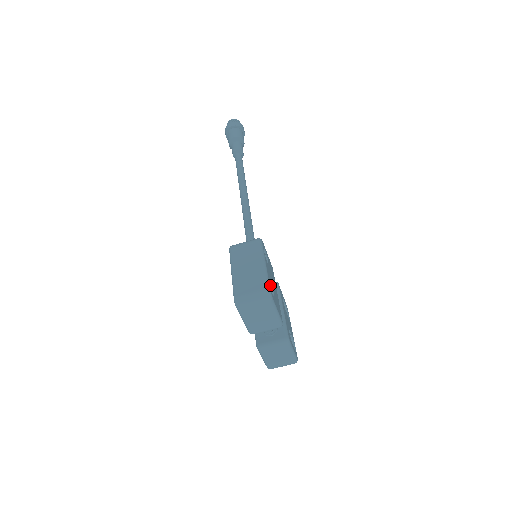
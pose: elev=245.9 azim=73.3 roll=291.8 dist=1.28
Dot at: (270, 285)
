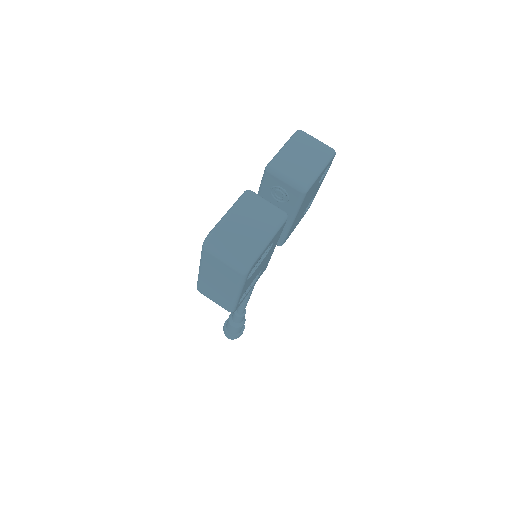
Dot at: (318, 182)
